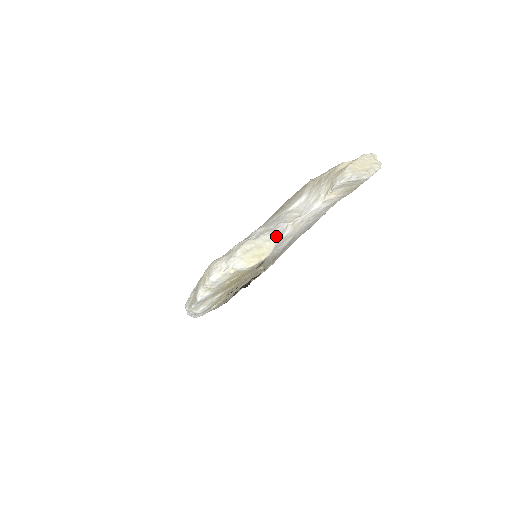
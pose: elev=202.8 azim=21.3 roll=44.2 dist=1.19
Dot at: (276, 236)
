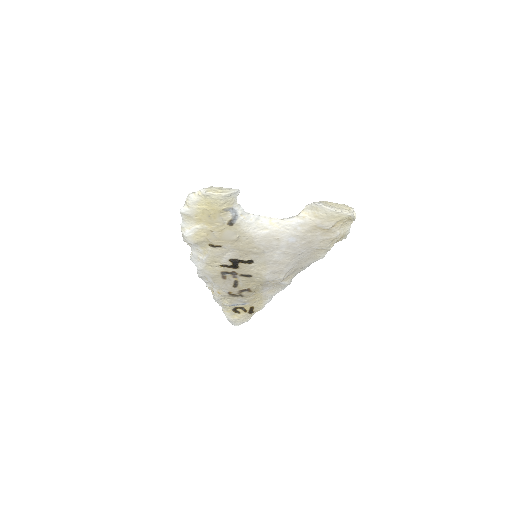
Dot at: (235, 190)
